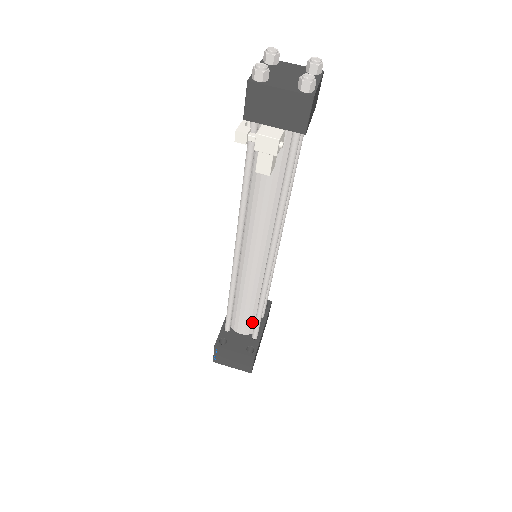
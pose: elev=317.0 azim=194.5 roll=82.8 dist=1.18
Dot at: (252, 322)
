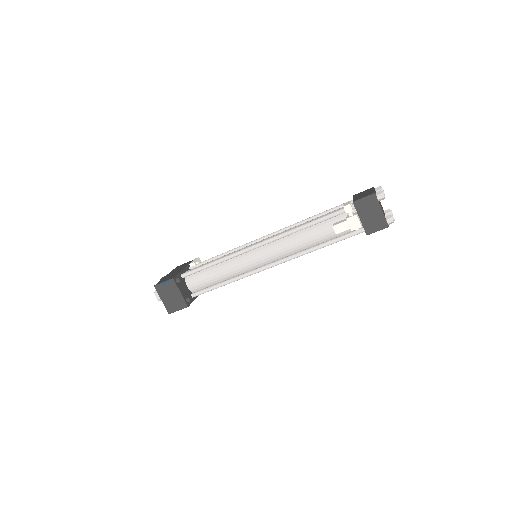
Dot at: (204, 286)
